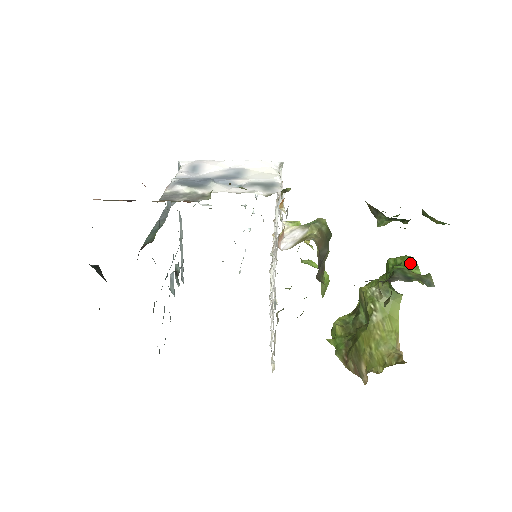
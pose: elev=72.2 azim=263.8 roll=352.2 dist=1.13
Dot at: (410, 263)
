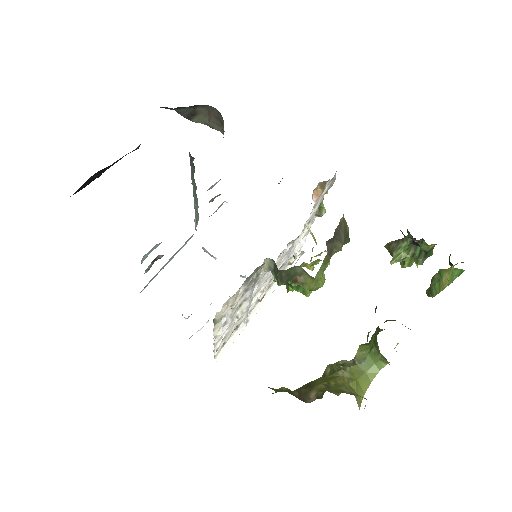
Dot at: occluded
